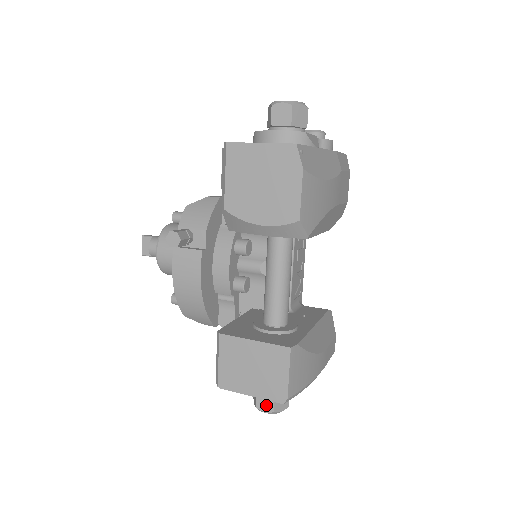
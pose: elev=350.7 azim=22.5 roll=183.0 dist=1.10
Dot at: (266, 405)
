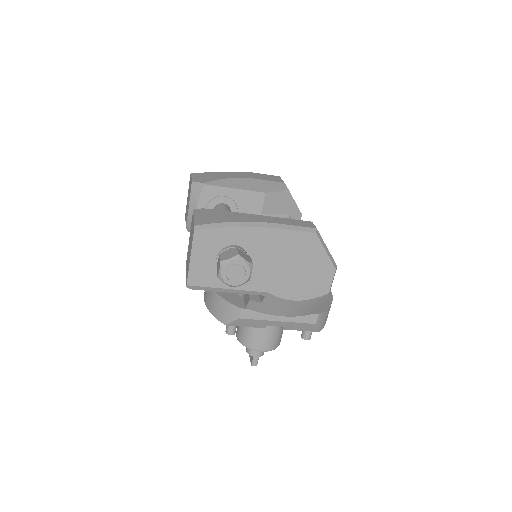
Dot at: (219, 266)
